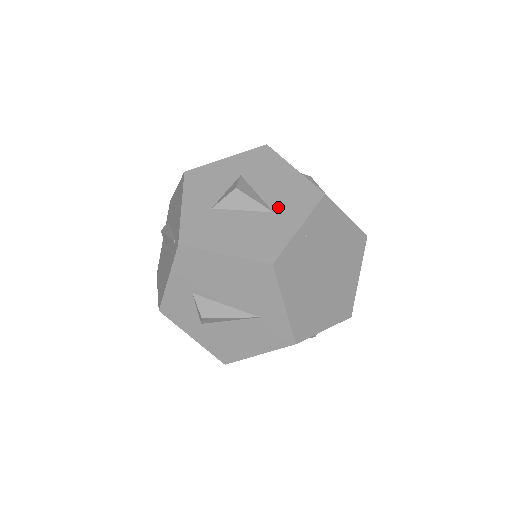
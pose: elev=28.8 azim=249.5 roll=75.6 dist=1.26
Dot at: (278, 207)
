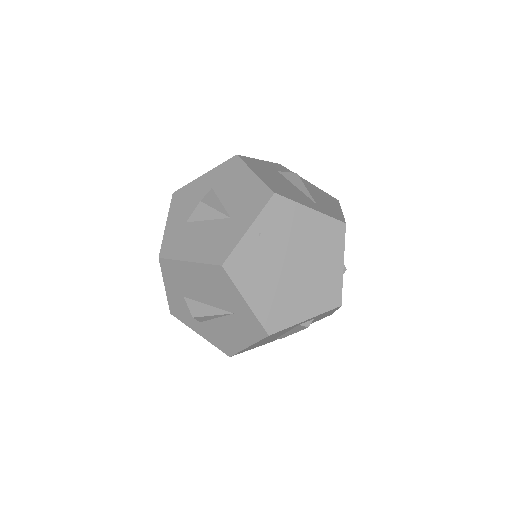
Dot at: (235, 212)
